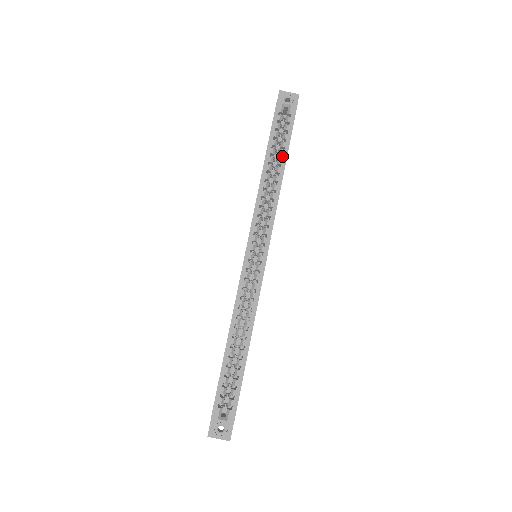
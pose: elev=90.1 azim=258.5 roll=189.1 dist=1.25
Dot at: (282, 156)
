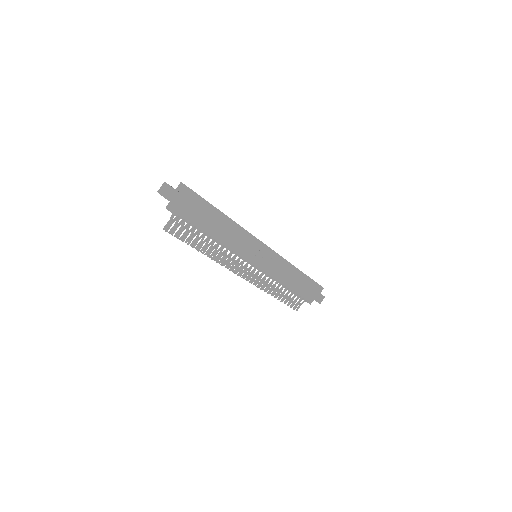
Dot at: occluded
